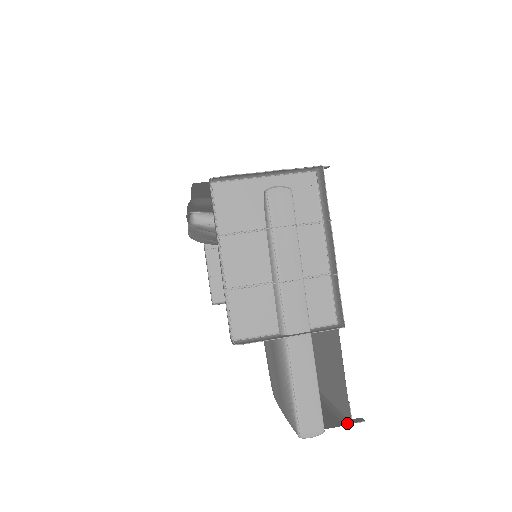
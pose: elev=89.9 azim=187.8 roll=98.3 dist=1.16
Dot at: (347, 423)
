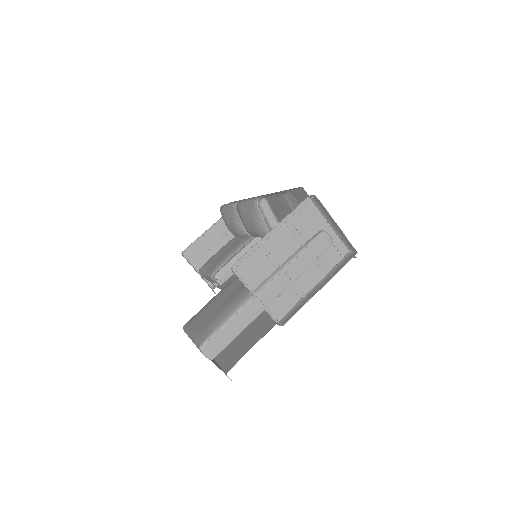
Dot at: (223, 371)
